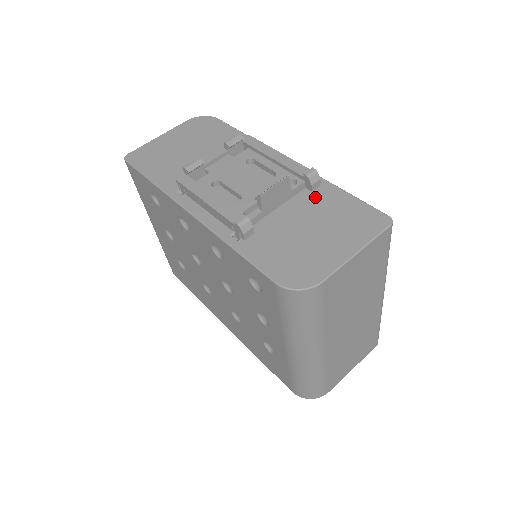
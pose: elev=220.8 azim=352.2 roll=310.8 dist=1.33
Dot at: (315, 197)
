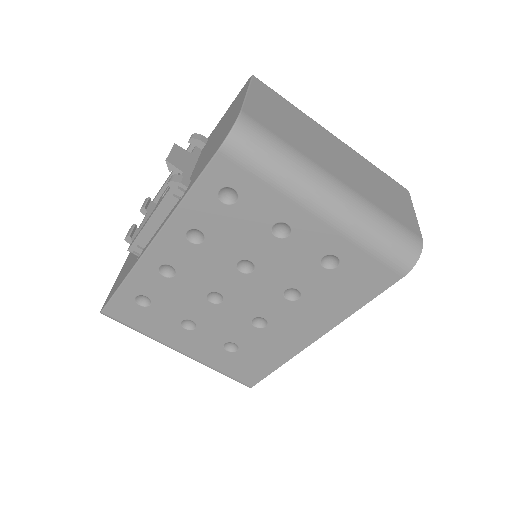
Dot at: (209, 140)
